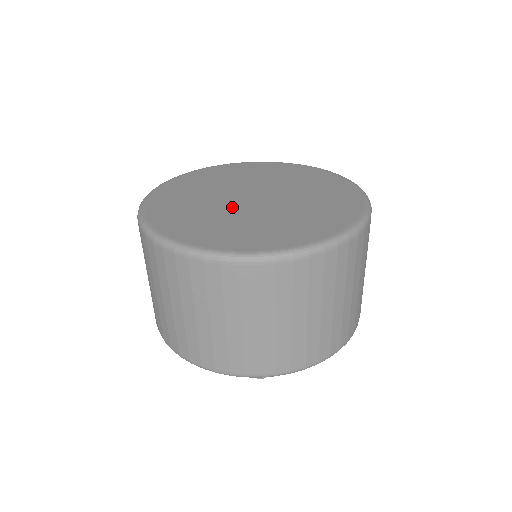
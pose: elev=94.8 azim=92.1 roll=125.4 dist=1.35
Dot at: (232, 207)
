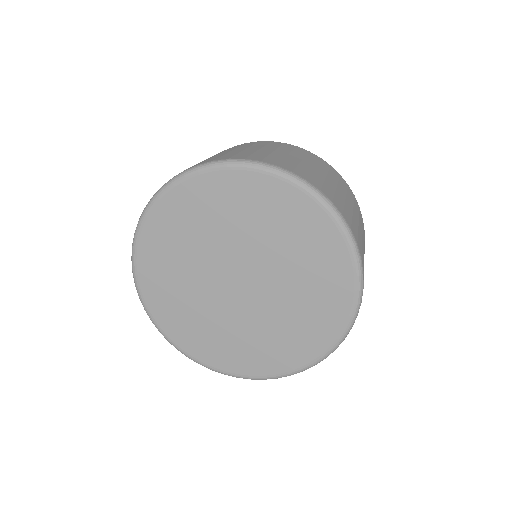
Dot at: (246, 311)
